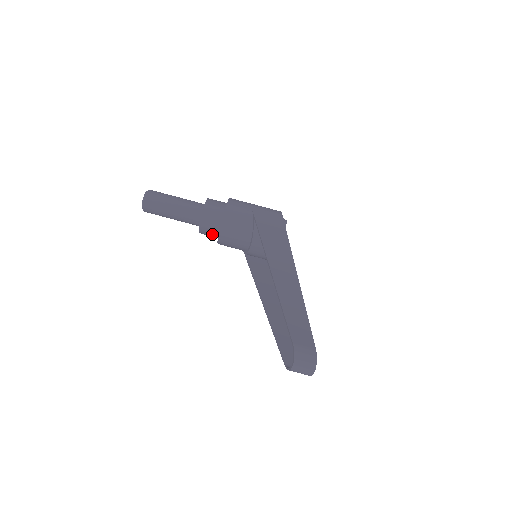
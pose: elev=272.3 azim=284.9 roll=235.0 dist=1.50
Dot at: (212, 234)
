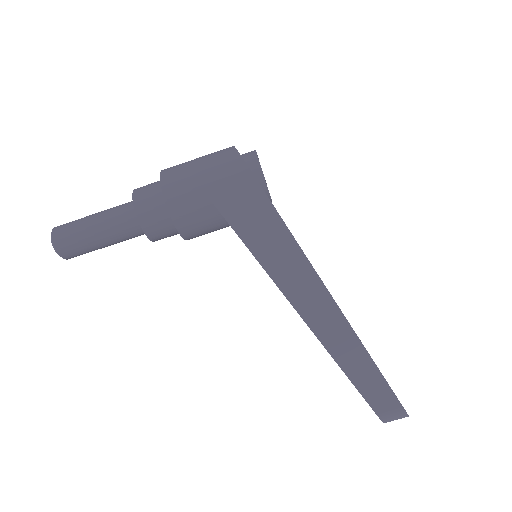
Dot at: occluded
